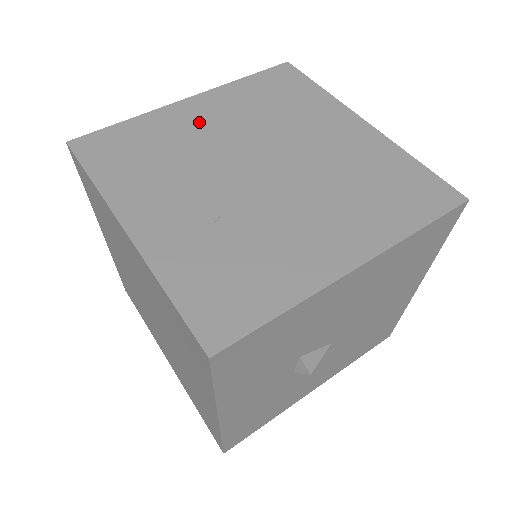
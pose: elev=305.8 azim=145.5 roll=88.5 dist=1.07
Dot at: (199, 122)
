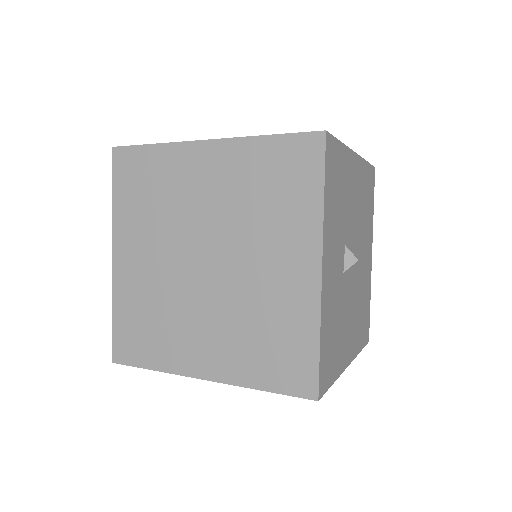
Dot at: occluded
